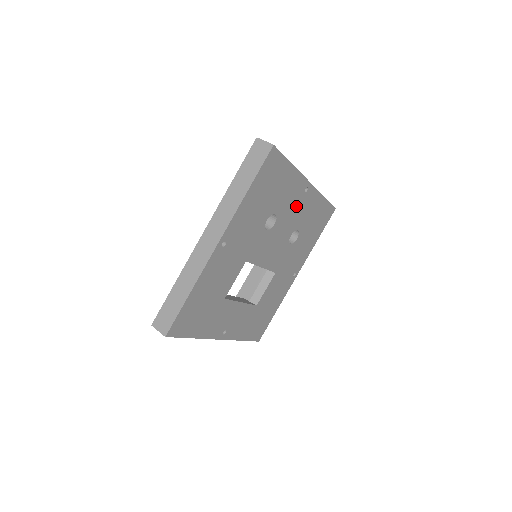
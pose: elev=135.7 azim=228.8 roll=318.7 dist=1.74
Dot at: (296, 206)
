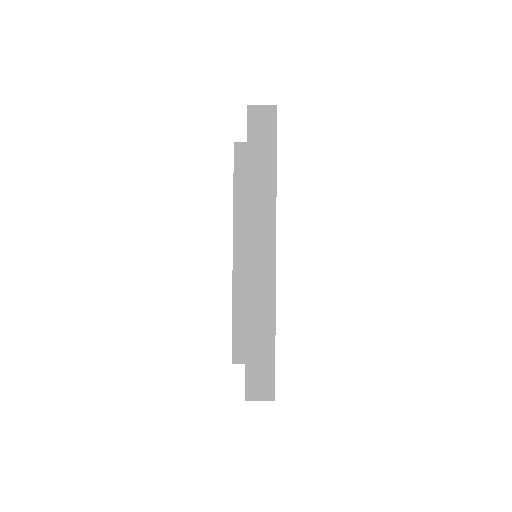
Dot at: occluded
